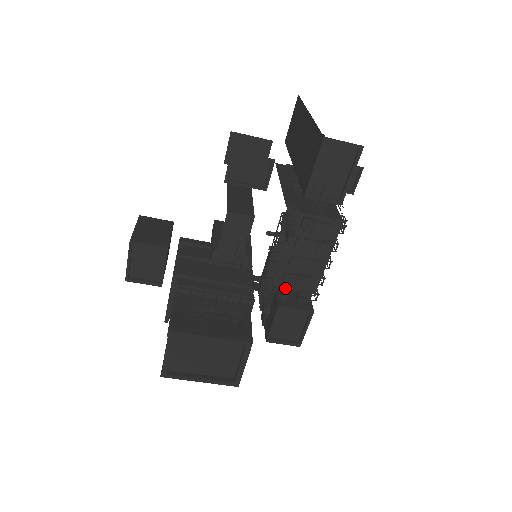
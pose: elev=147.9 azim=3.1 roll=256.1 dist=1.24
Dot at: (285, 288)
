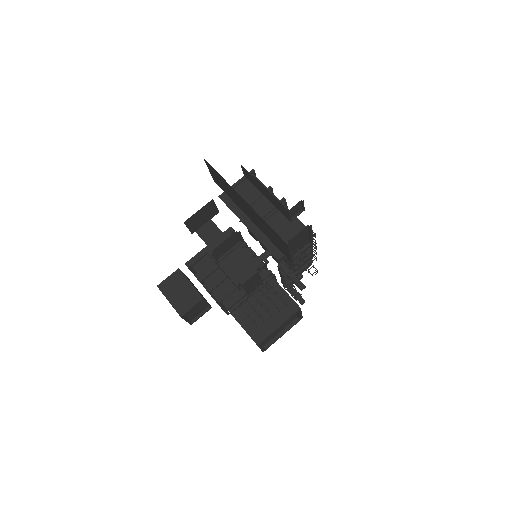
Dot at: occluded
